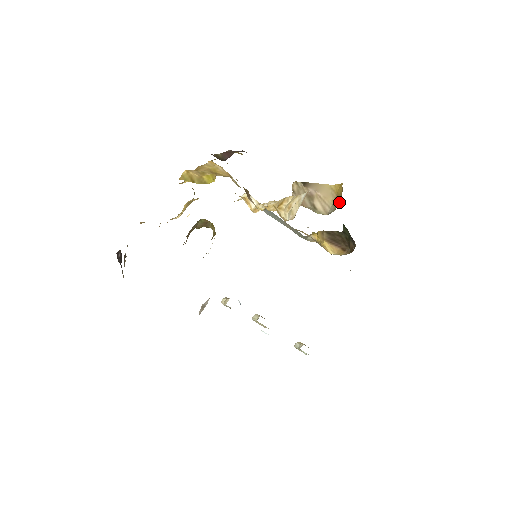
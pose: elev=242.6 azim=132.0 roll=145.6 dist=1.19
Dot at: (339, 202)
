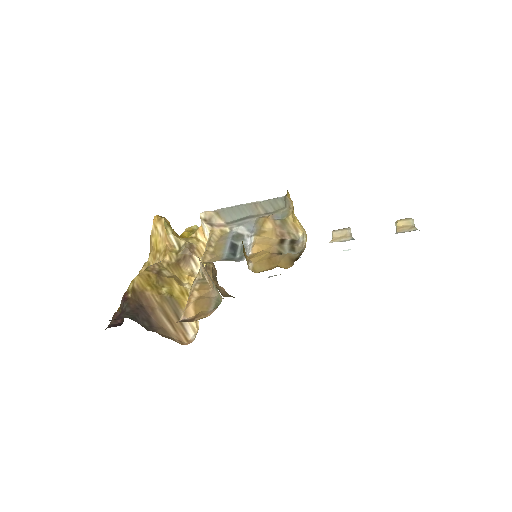
Dot at: occluded
